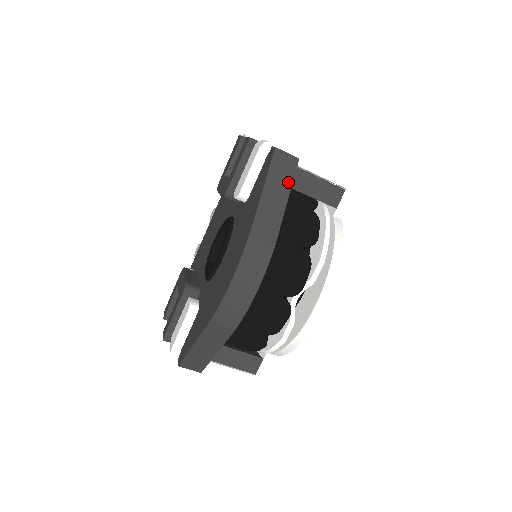
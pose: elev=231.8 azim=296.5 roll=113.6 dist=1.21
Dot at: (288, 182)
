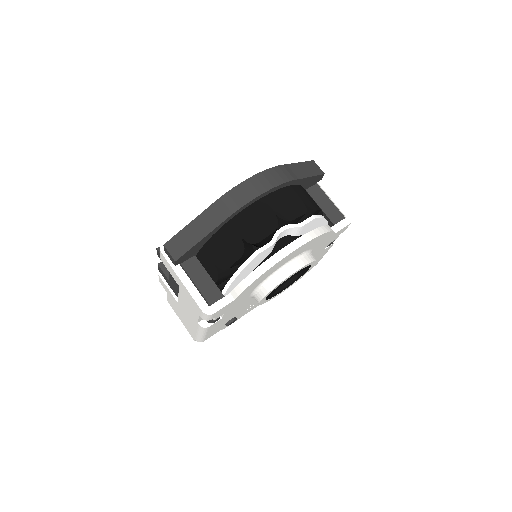
Dot at: (313, 173)
